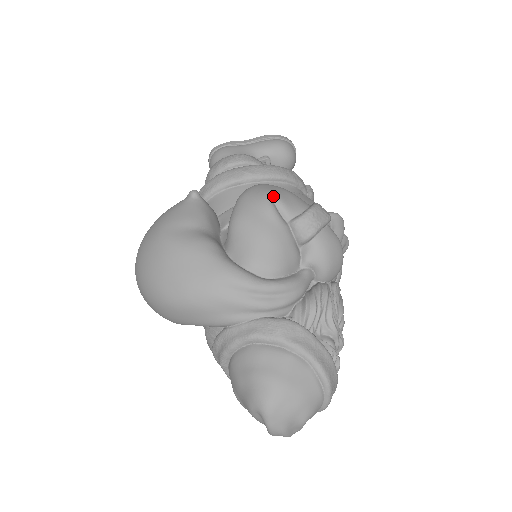
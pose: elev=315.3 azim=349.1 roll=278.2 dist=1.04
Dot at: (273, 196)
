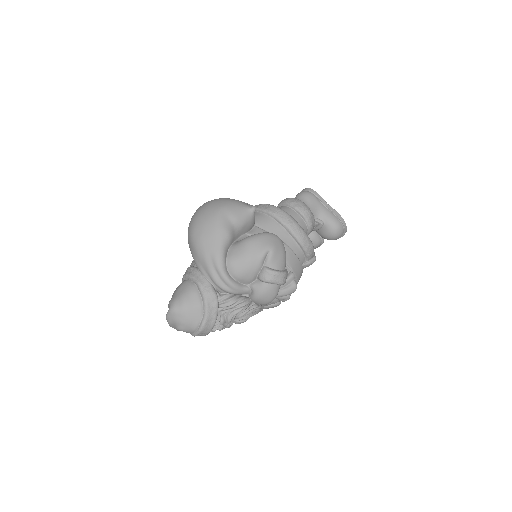
Dot at: (272, 250)
